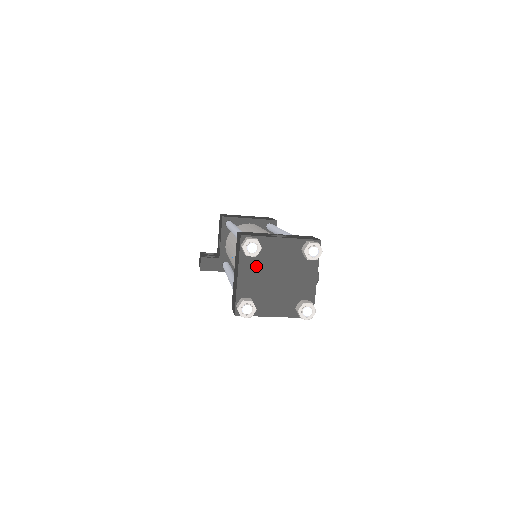
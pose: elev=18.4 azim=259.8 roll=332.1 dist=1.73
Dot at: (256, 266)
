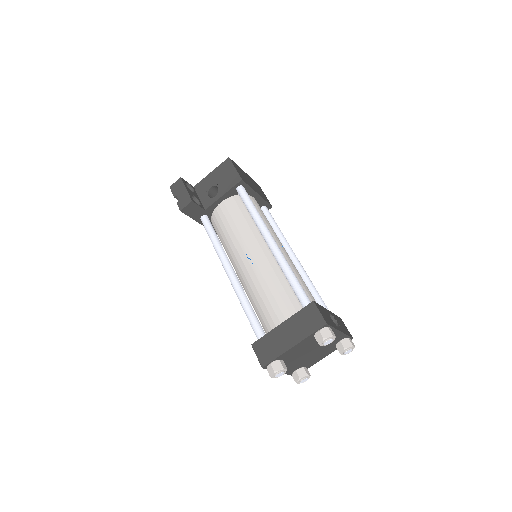
Dot at: (309, 343)
